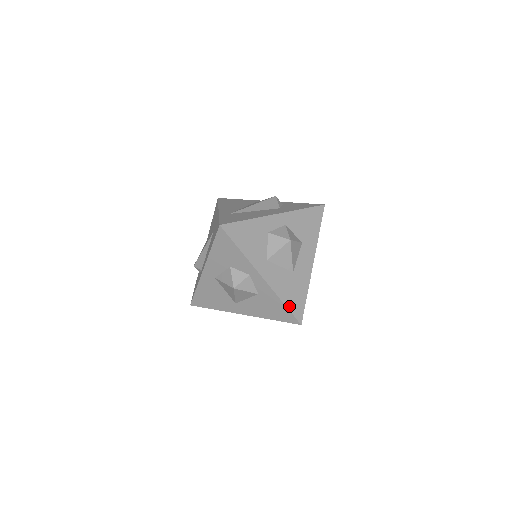
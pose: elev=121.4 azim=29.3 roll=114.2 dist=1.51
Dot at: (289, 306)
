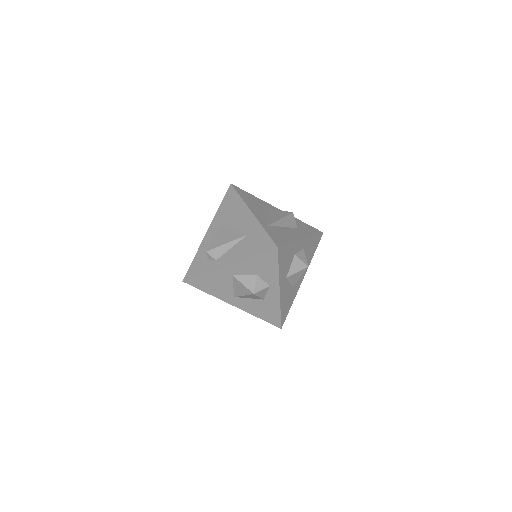
Dot at: (282, 314)
